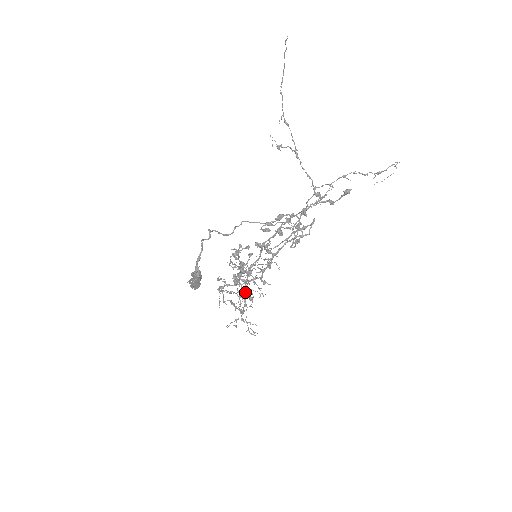
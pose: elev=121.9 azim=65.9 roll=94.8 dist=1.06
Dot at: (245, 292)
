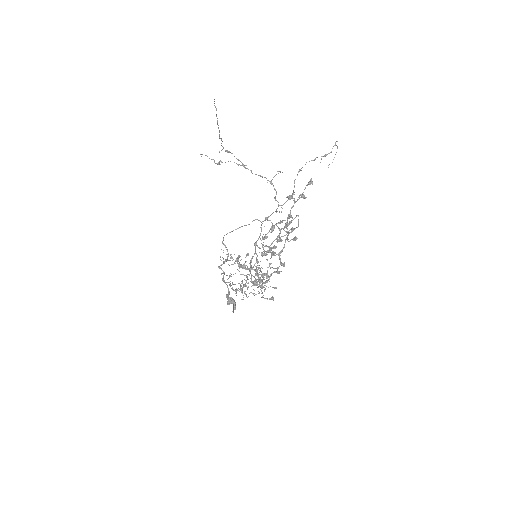
Dot at: (251, 277)
